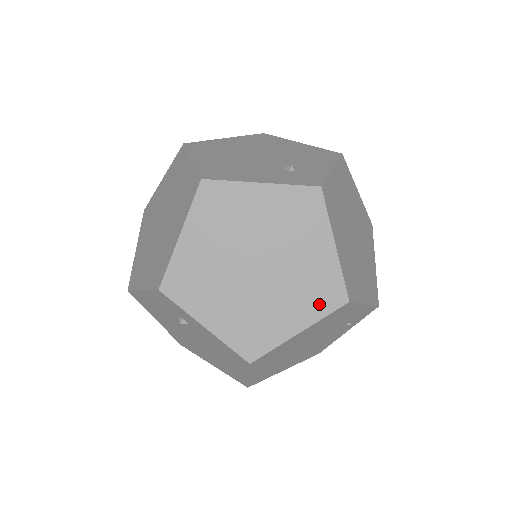
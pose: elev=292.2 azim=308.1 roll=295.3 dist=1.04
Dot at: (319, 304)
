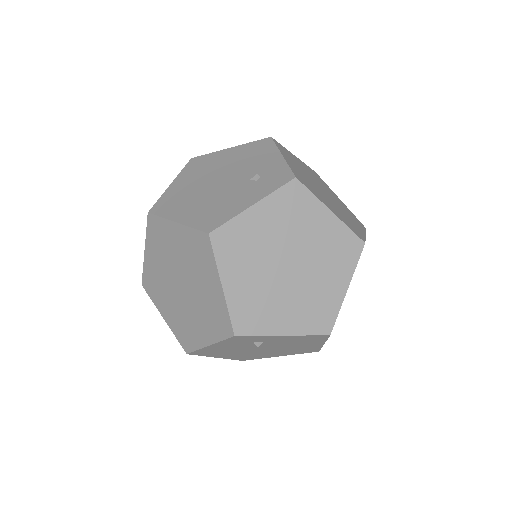
Dot at: (347, 260)
